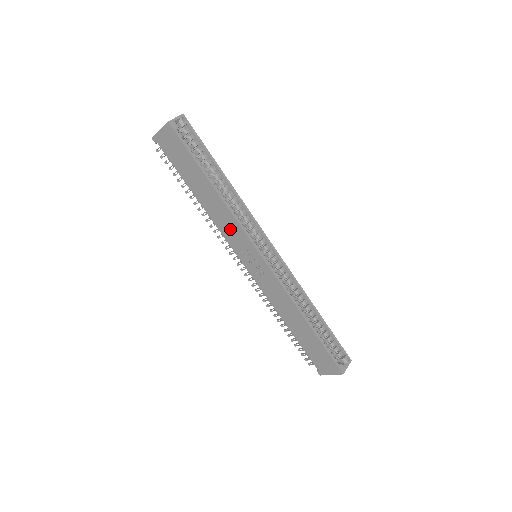
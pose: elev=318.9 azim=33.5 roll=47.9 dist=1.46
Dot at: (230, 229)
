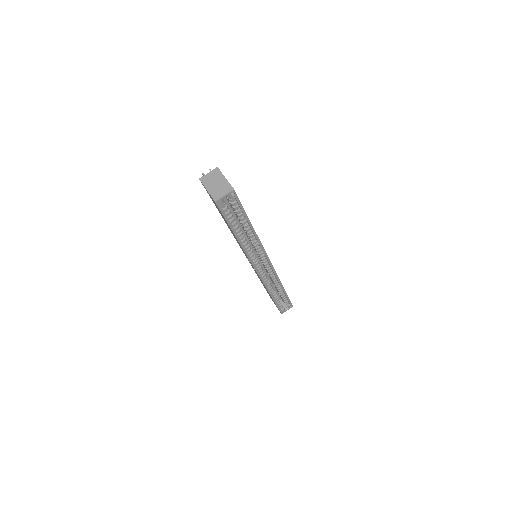
Dot at: occluded
